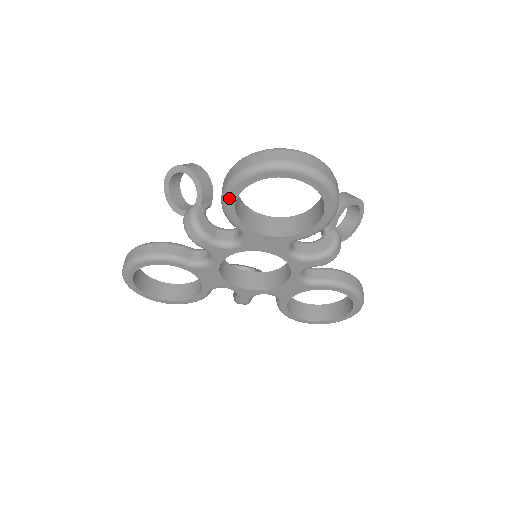
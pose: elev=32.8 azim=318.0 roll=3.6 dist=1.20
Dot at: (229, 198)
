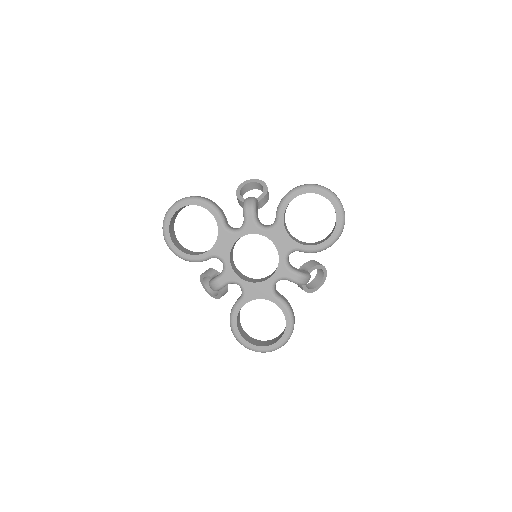
Dot at: (294, 193)
